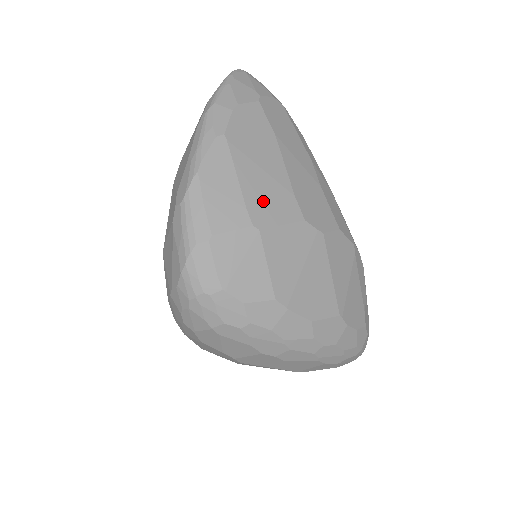
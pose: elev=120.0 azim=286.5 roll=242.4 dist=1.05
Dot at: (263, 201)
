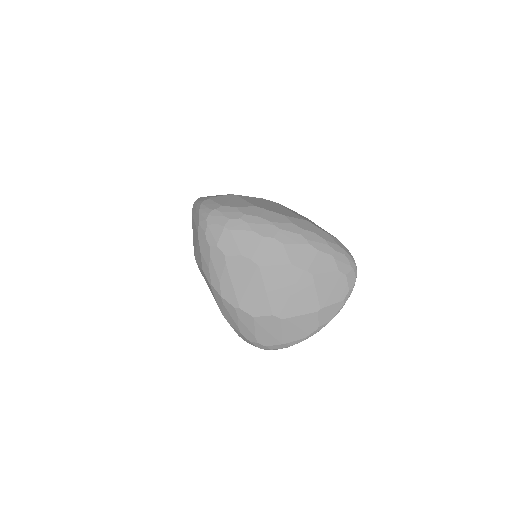
Dot at: occluded
